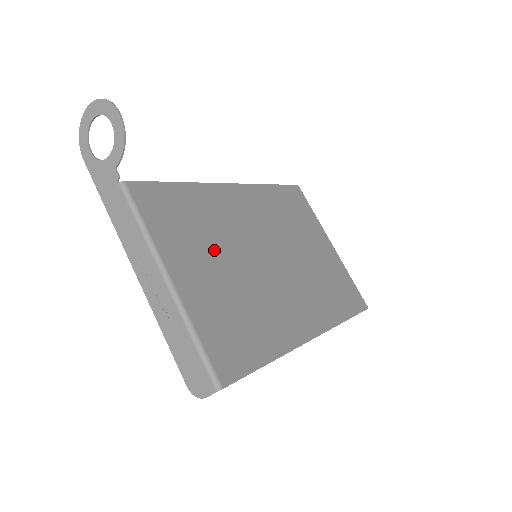
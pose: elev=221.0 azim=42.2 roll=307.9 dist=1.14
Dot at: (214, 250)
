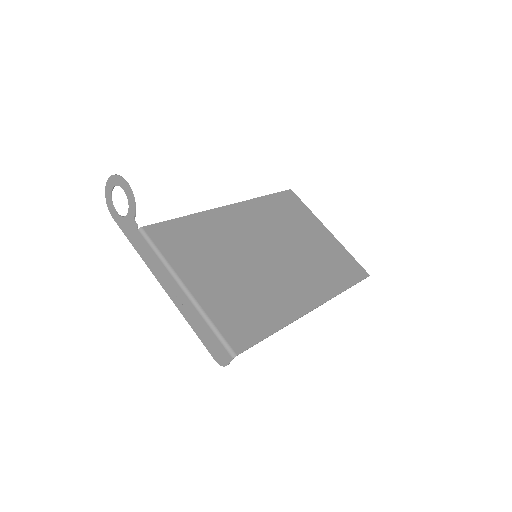
Dot at: (219, 260)
